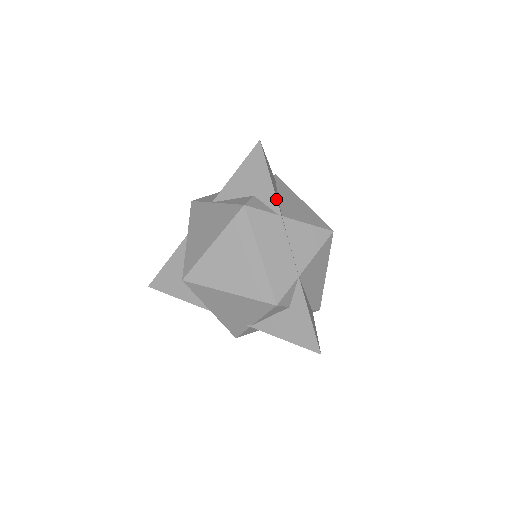
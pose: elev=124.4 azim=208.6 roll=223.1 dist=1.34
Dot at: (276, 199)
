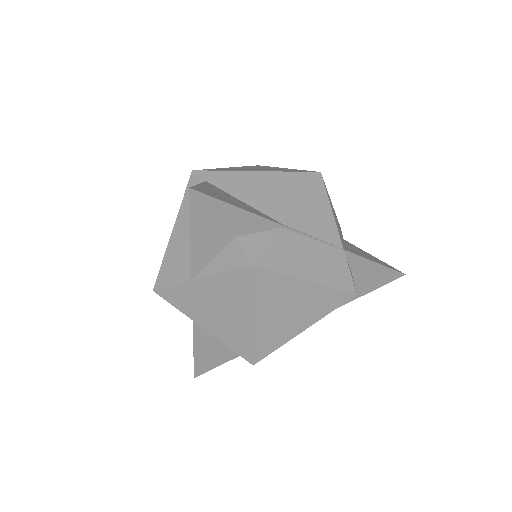
Dot at: (264, 219)
